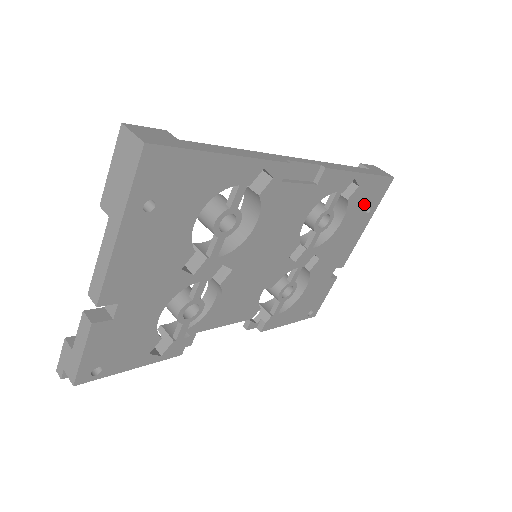
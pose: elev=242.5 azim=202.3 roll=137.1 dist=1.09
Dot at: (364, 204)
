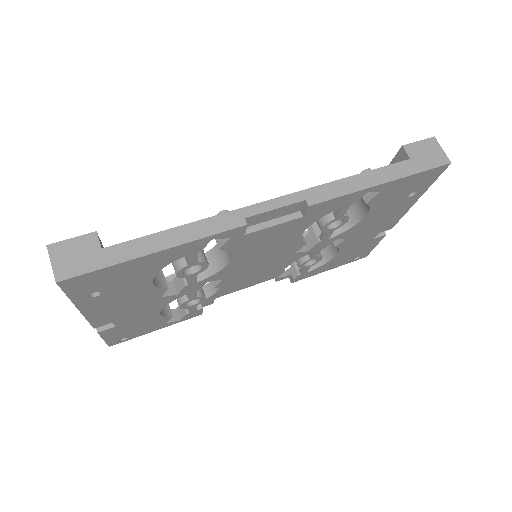
Dot at: (401, 194)
